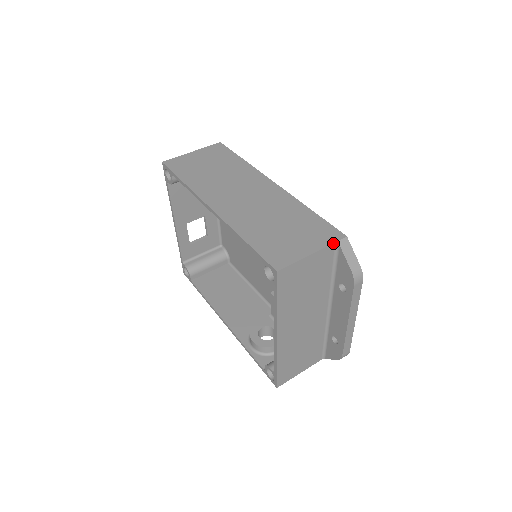
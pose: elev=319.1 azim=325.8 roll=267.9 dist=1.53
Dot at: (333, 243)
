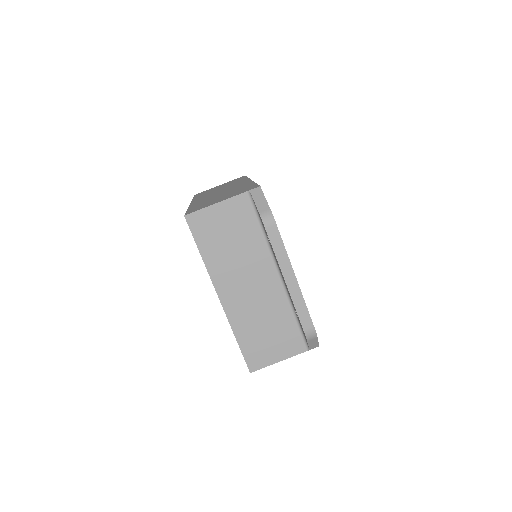
Dot at: (244, 192)
